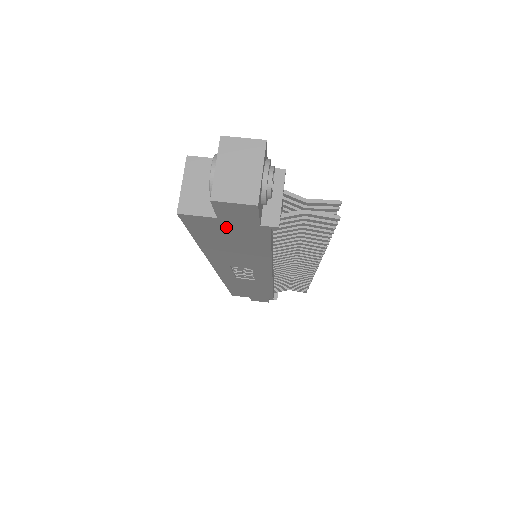
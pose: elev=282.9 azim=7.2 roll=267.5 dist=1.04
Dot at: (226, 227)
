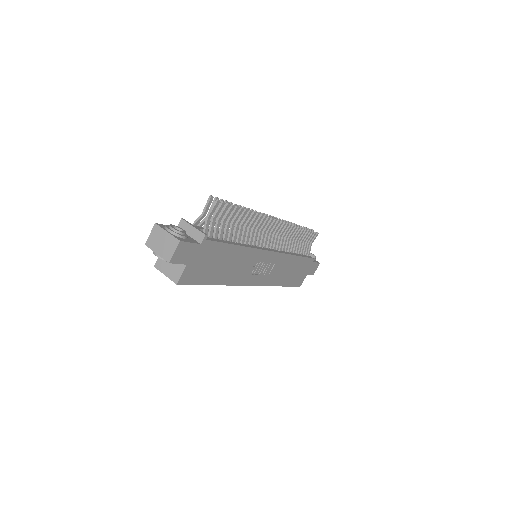
Dot at: (198, 263)
